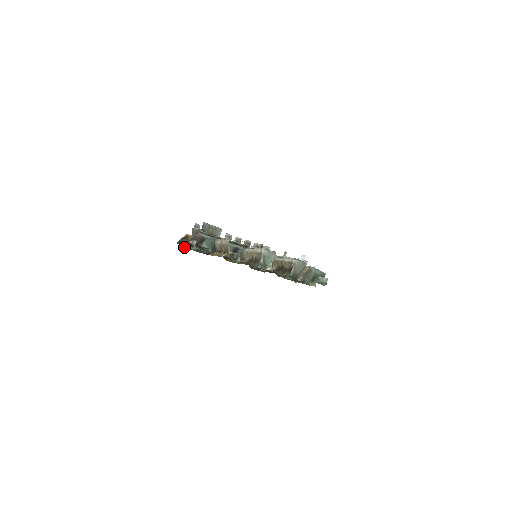
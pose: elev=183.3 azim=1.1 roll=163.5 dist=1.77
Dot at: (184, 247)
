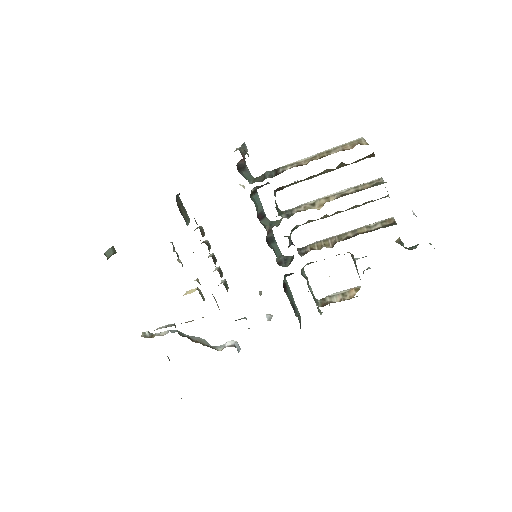
Dot at: occluded
